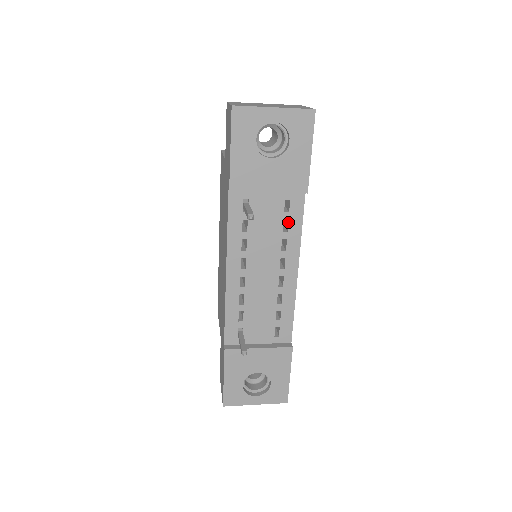
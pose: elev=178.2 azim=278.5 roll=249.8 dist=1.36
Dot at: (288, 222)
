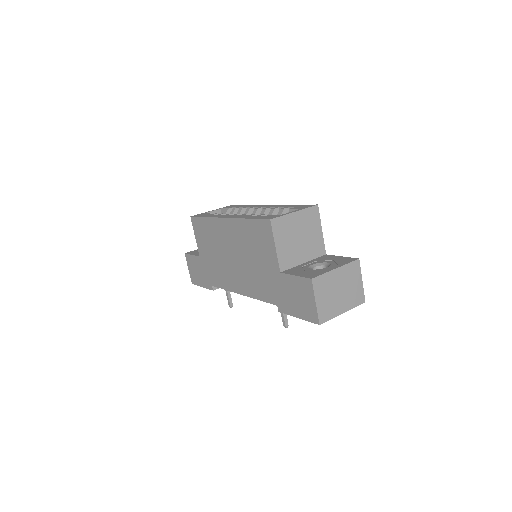
Dot at: occluded
